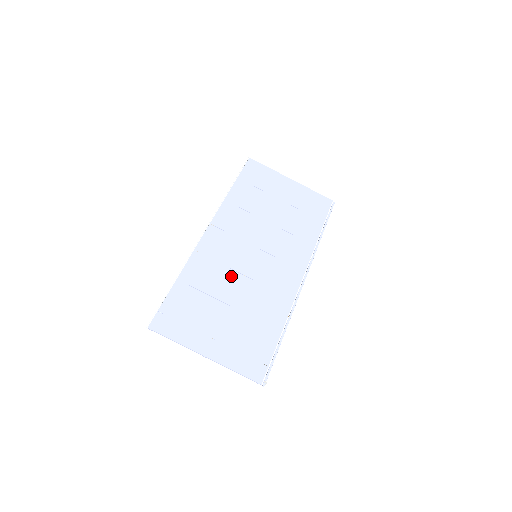
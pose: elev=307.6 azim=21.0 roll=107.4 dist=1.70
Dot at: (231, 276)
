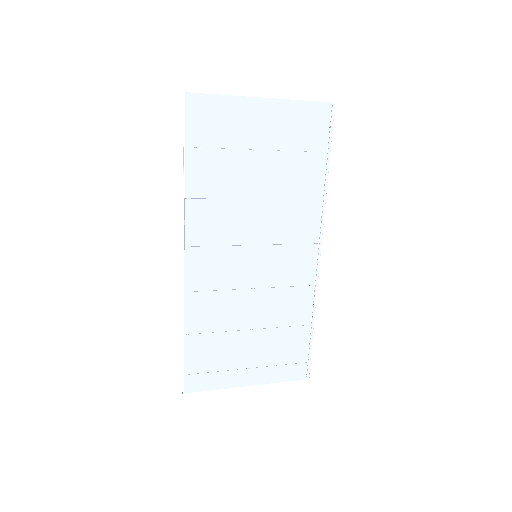
Dot at: (238, 298)
